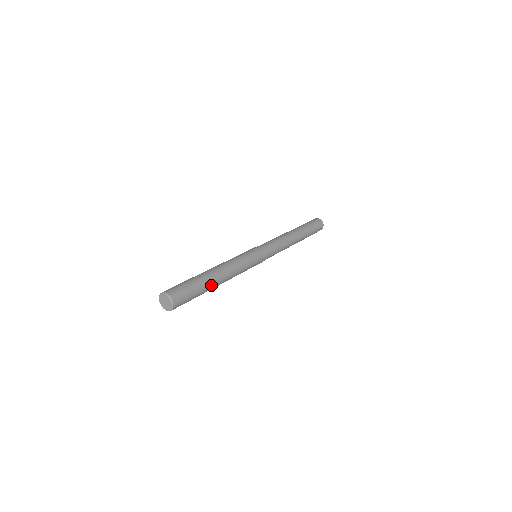
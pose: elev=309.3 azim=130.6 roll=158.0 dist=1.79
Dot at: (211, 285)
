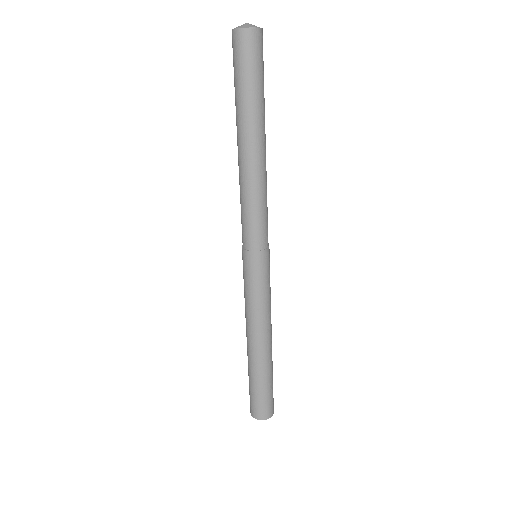
Dot at: (271, 361)
